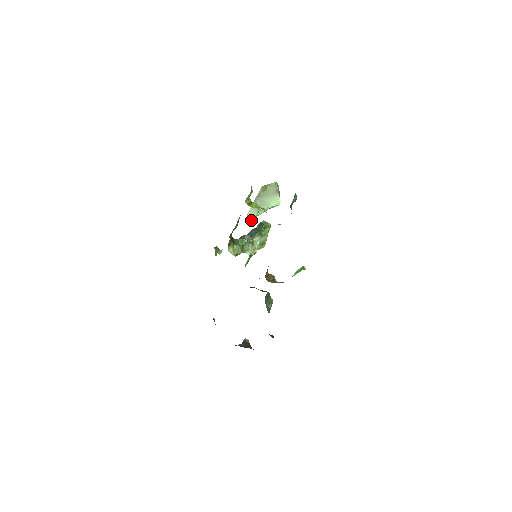
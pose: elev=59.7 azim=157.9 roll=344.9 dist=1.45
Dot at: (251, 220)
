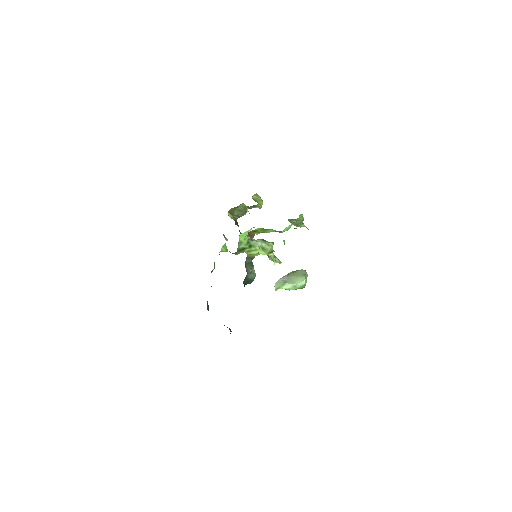
Dot at: (276, 289)
